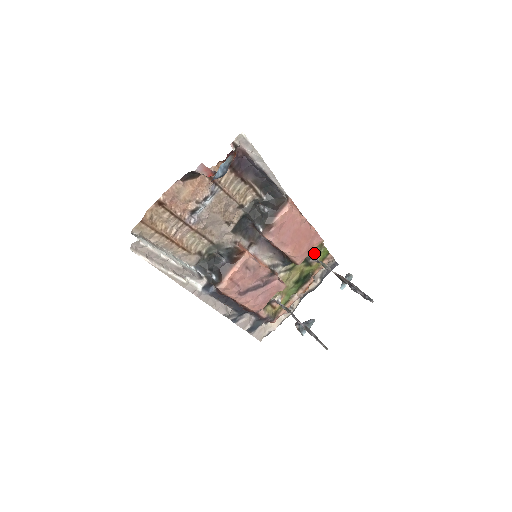
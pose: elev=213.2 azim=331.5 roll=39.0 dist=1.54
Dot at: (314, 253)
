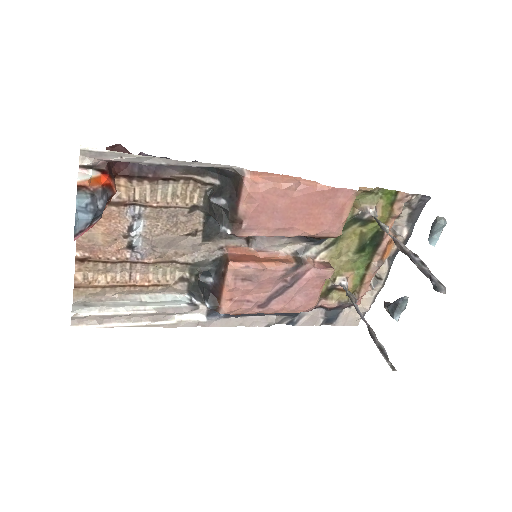
Dot at: (362, 207)
